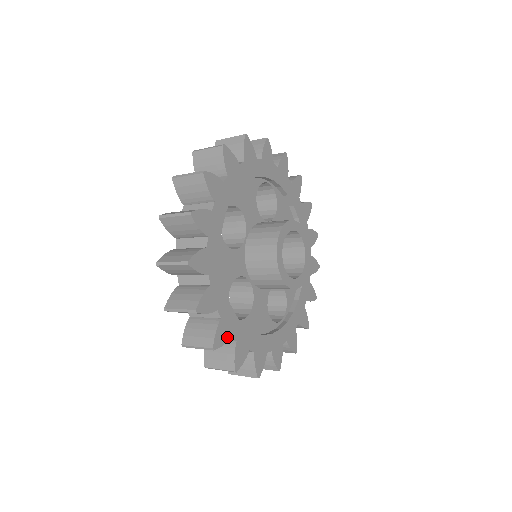
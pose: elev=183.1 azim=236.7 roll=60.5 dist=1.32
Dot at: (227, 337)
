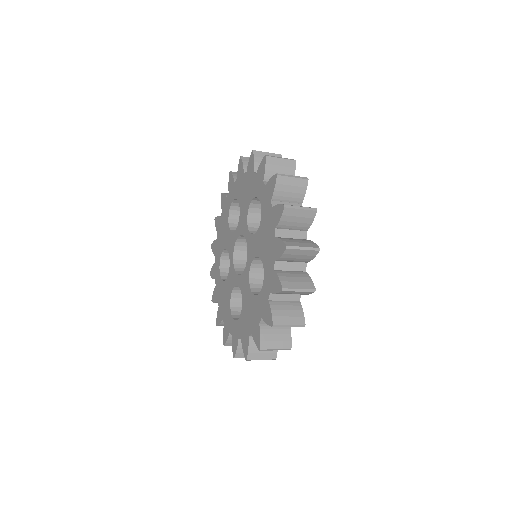
Dot at: occluded
